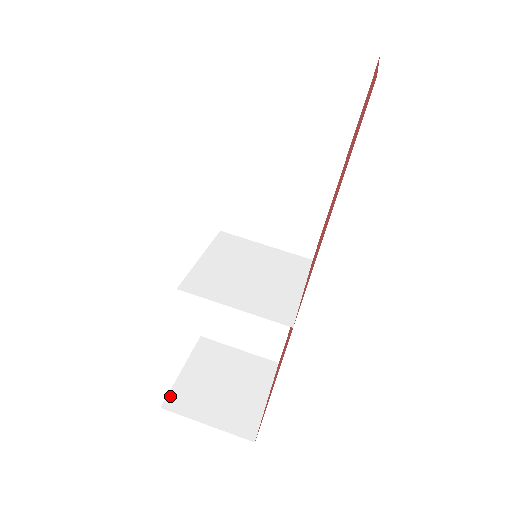
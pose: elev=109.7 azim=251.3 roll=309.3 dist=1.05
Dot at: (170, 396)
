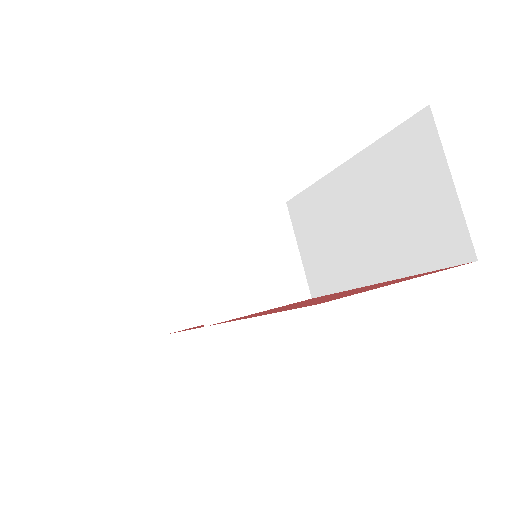
Dot at: (163, 252)
